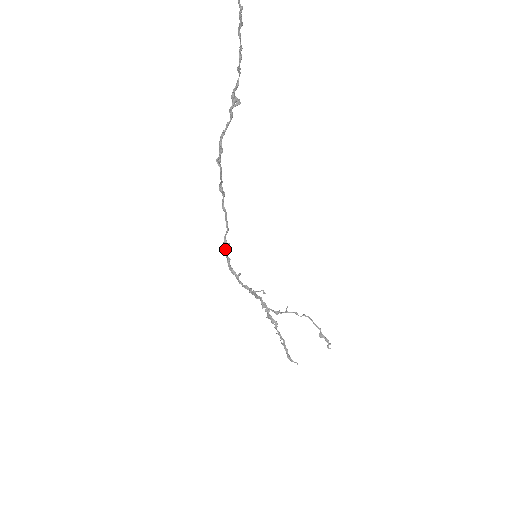
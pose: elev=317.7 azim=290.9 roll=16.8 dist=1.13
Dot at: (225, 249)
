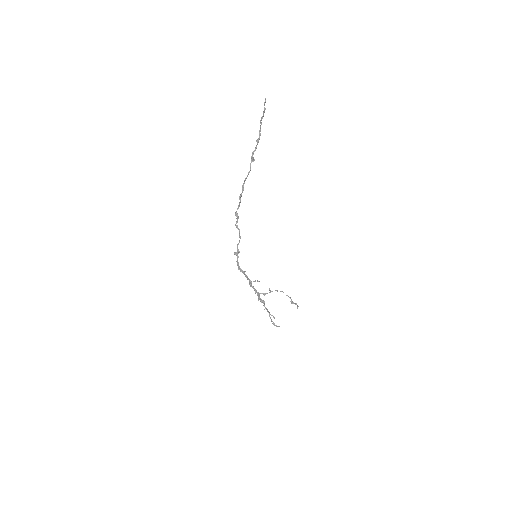
Dot at: (237, 255)
